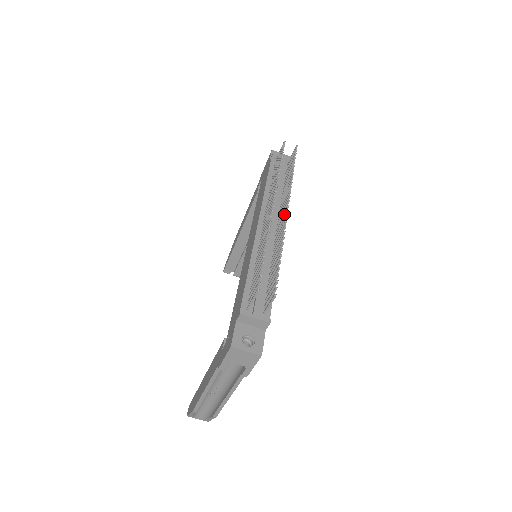
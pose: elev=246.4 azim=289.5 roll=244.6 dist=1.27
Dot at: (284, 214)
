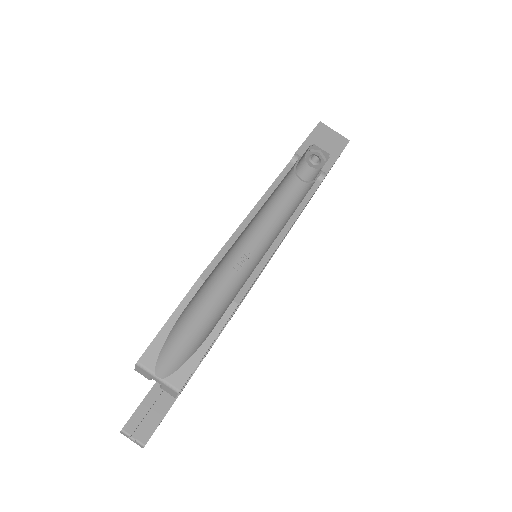
Dot at: occluded
